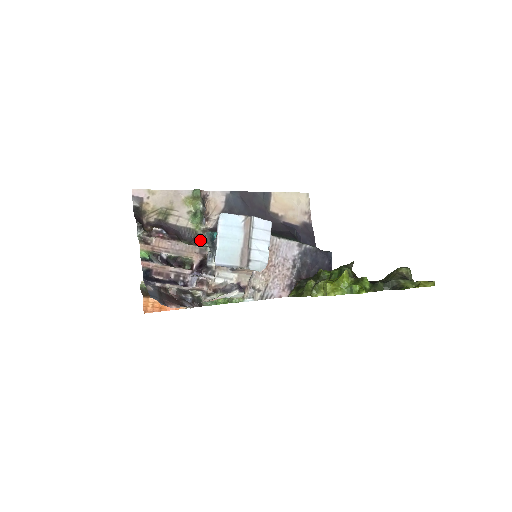
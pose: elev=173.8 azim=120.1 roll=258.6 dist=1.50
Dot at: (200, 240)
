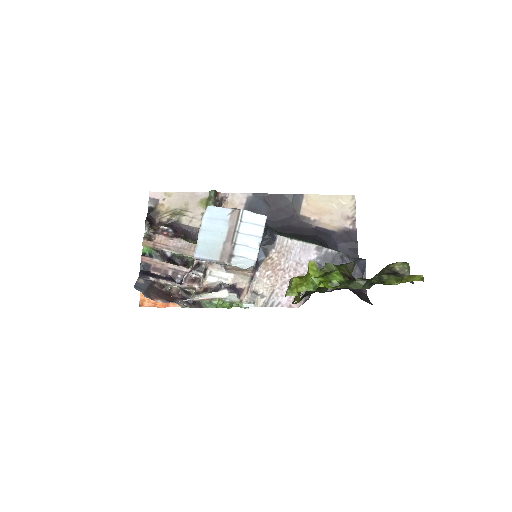
Dot at: occluded
